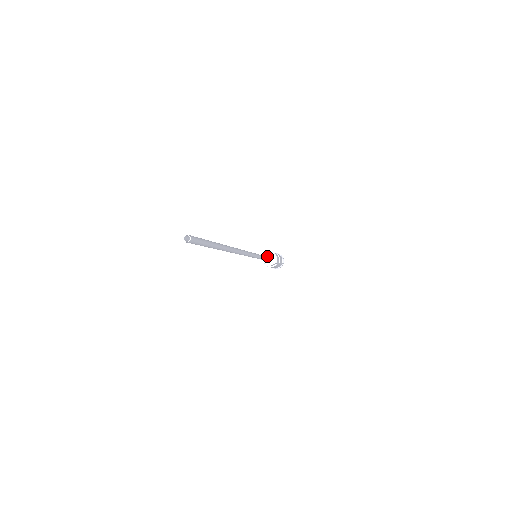
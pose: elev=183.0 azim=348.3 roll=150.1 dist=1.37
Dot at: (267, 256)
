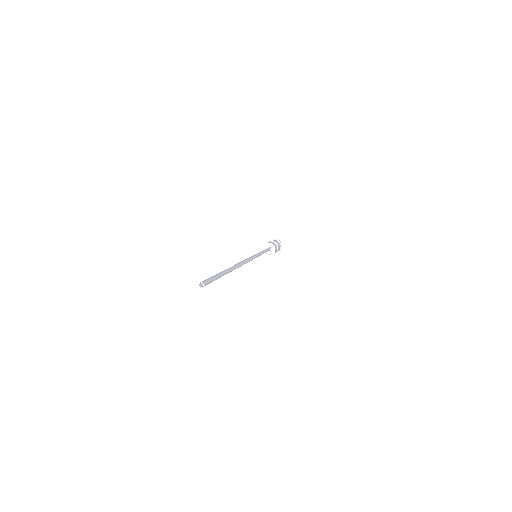
Dot at: (267, 246)
